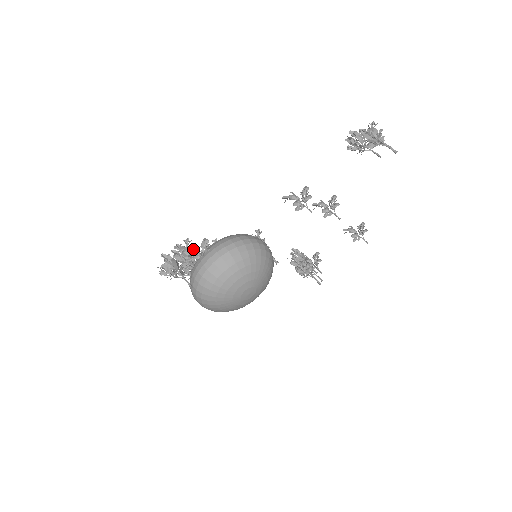
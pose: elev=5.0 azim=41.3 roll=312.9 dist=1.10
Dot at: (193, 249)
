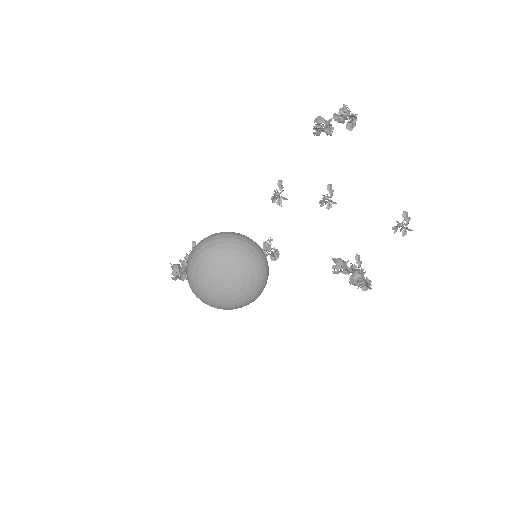
Dot at: occluded
